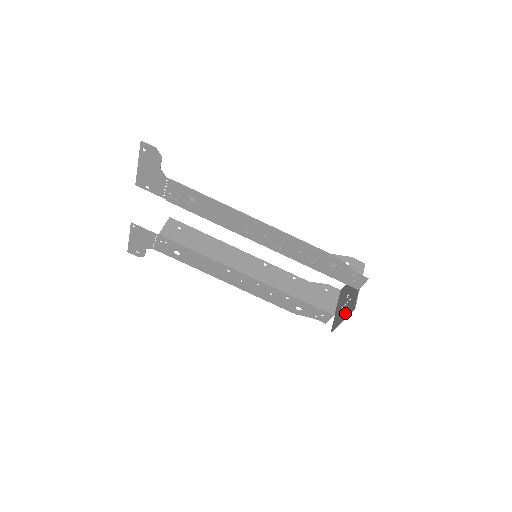
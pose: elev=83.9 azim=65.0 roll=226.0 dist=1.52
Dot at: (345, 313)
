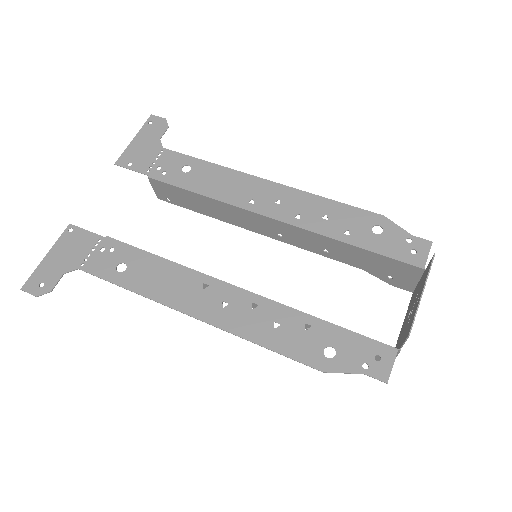
Dot at: (420, 290)
